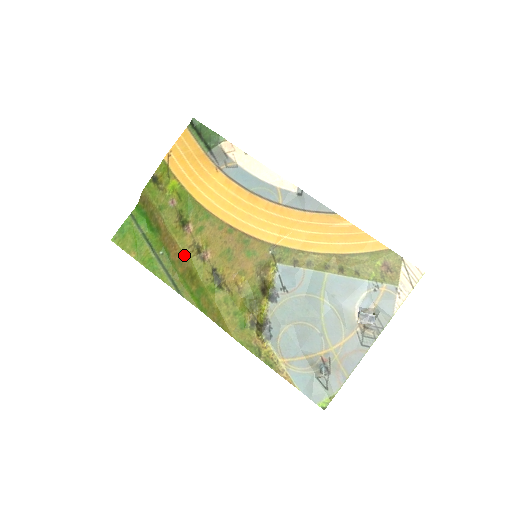
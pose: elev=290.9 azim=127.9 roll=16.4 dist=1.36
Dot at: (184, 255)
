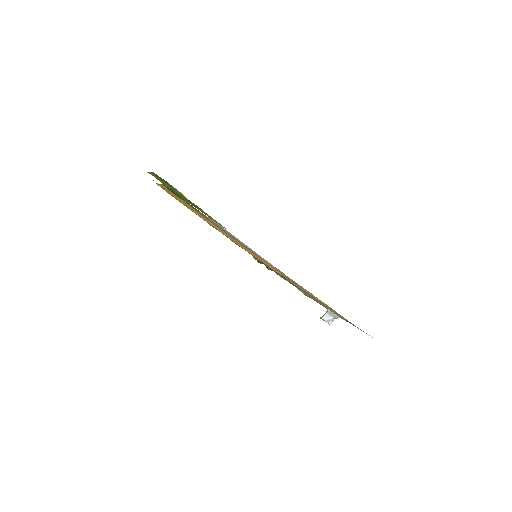
Dot at: occluded
